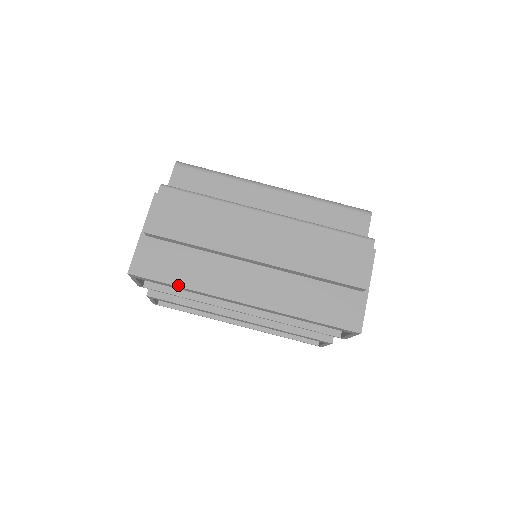
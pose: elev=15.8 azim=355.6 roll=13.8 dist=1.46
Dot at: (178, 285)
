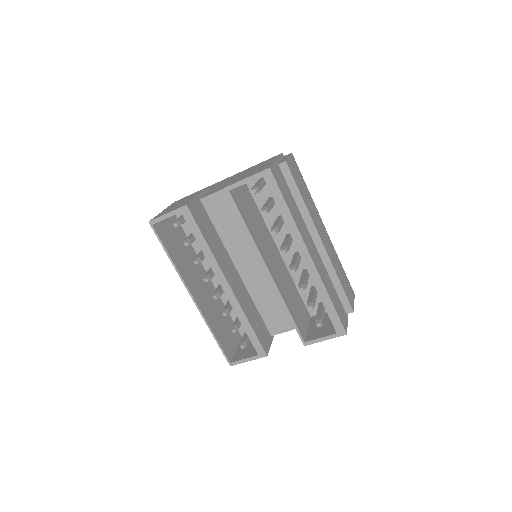
Dot at: (288, 206)
